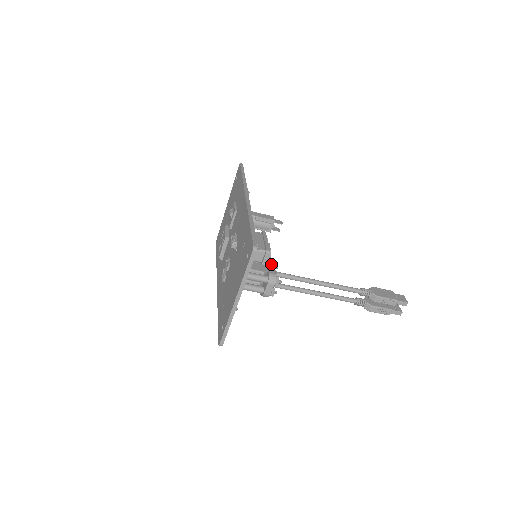
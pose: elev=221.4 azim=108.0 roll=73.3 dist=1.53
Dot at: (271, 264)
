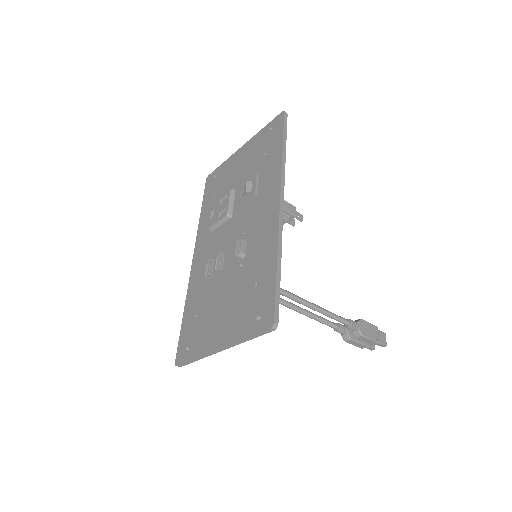
Dot at: occluded
